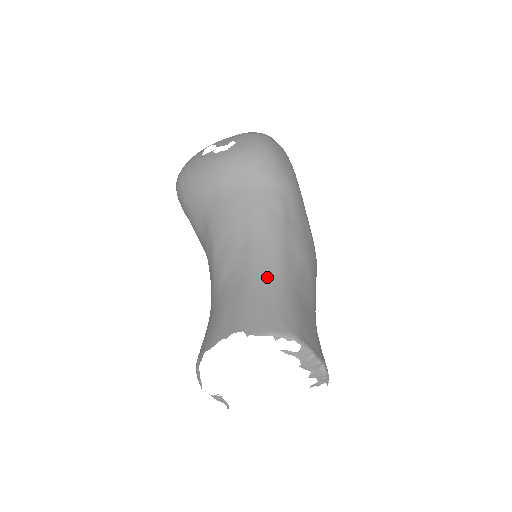
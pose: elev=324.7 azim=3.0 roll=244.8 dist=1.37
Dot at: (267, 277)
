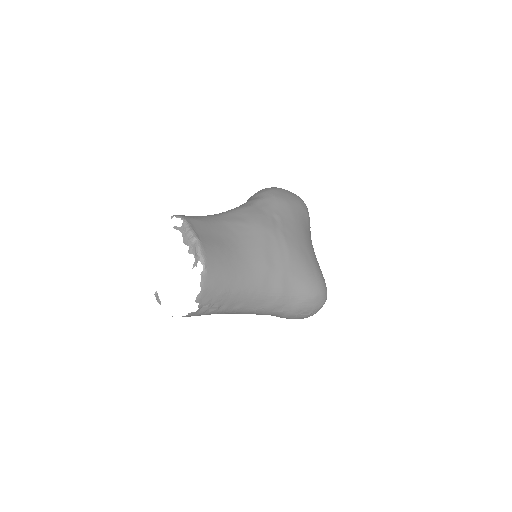
Dot at: occluded
